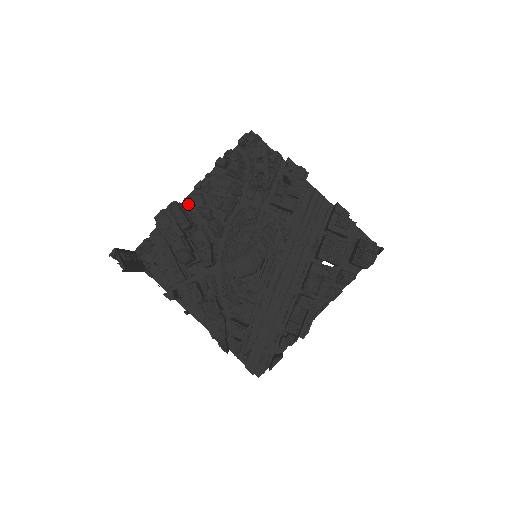
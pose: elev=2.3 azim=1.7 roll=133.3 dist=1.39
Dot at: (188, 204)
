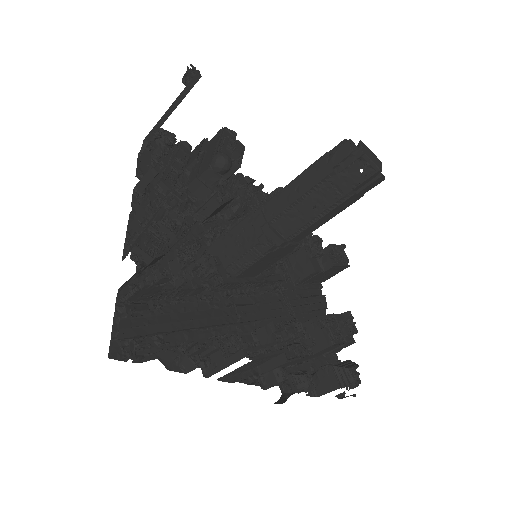
Dot at: occluded
